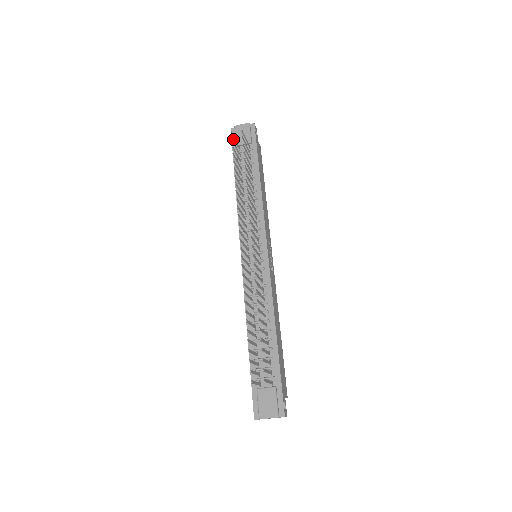
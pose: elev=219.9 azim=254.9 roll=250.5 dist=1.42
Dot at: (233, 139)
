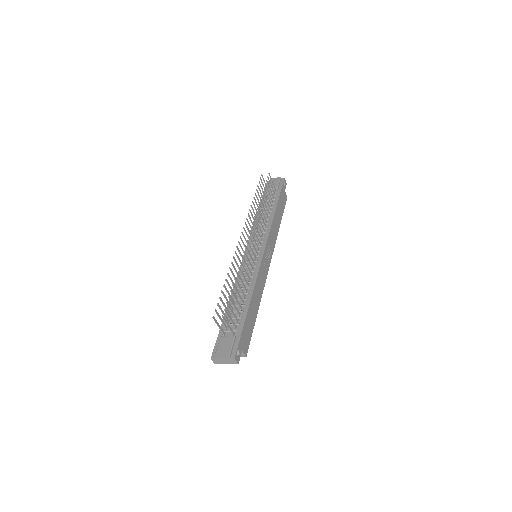
Dot at: occluded
